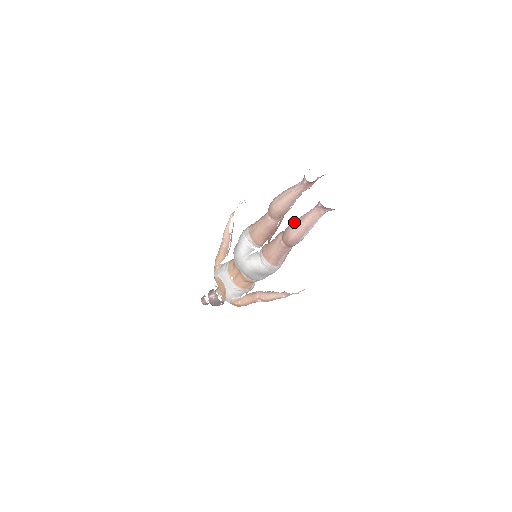
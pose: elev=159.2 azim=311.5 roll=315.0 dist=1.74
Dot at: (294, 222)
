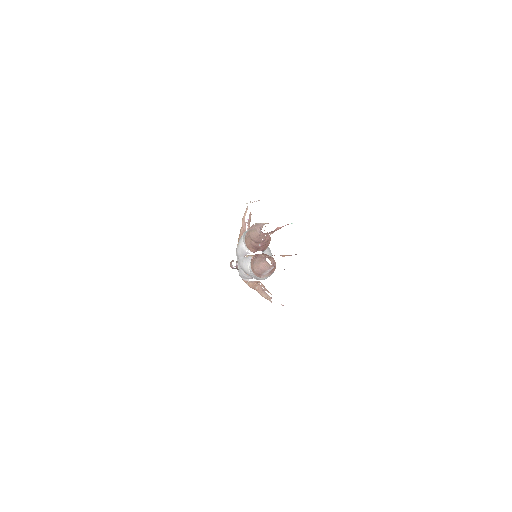
Dot at: (257, 259)
